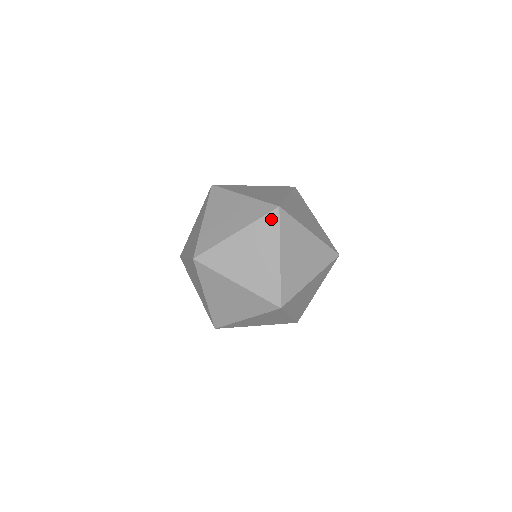
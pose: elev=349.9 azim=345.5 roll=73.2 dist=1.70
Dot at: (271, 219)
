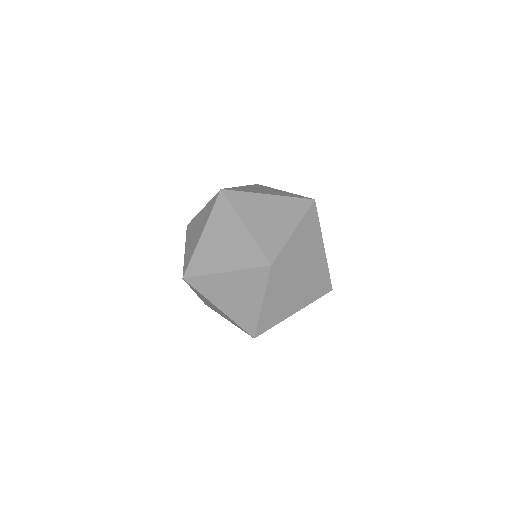
Dot at: (261, 273)
